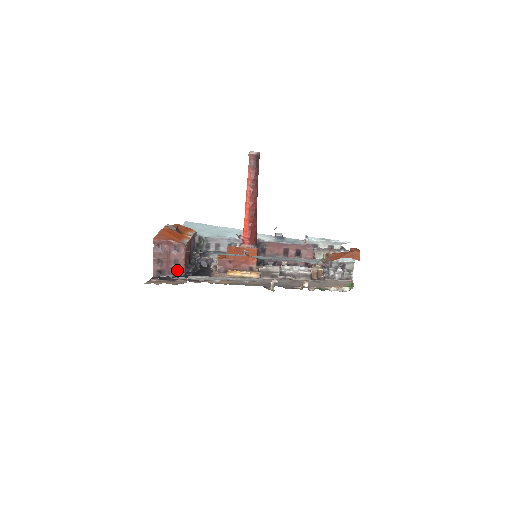
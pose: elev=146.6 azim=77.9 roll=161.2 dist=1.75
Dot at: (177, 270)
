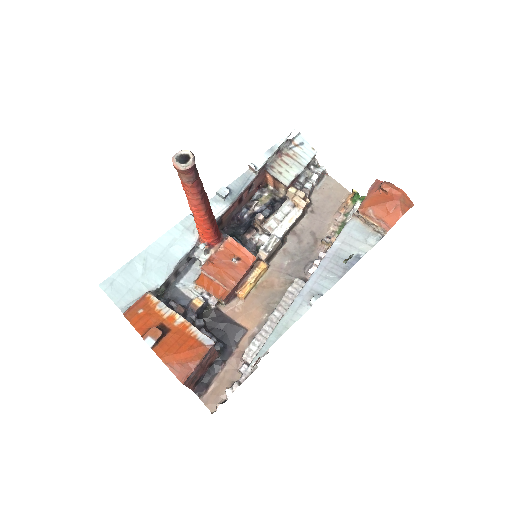
Dot at: (211, 361)
